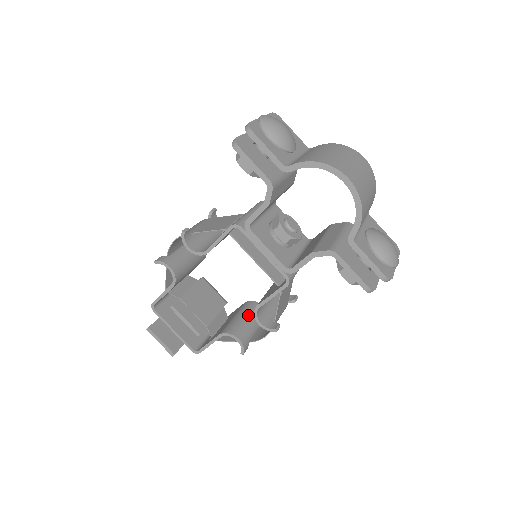
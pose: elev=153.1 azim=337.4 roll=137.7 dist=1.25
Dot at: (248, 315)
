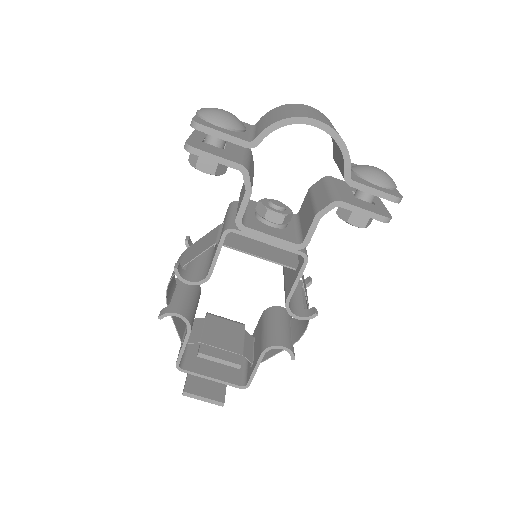
Dot at: (275, 321)
